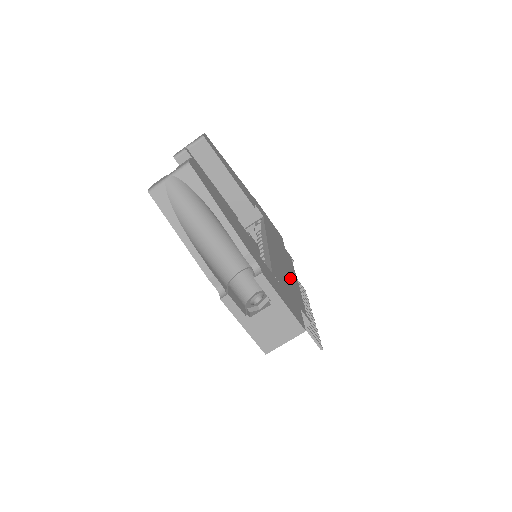
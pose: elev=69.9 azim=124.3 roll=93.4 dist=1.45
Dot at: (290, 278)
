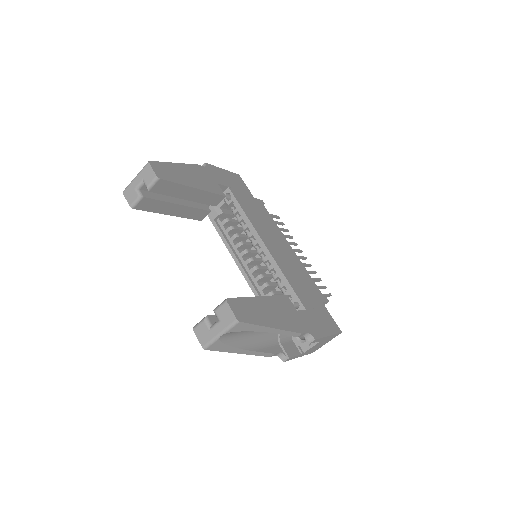
Dot at: (293, 263)
